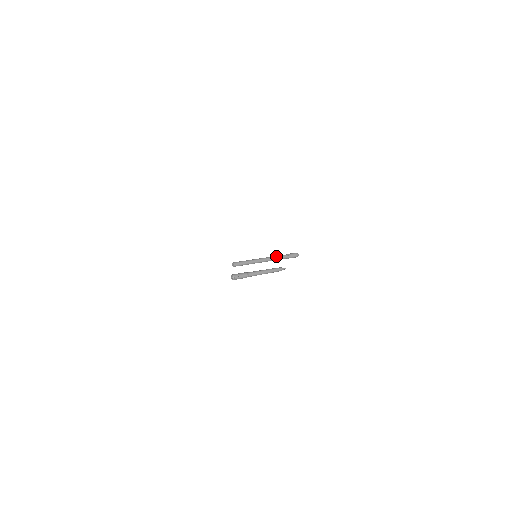
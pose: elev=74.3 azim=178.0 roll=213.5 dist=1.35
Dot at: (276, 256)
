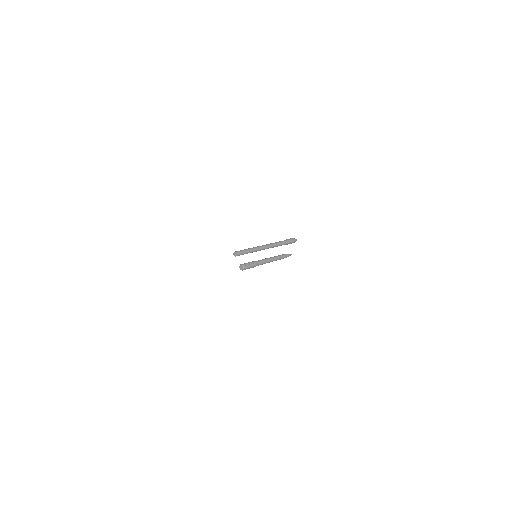
Dot at: occluded
